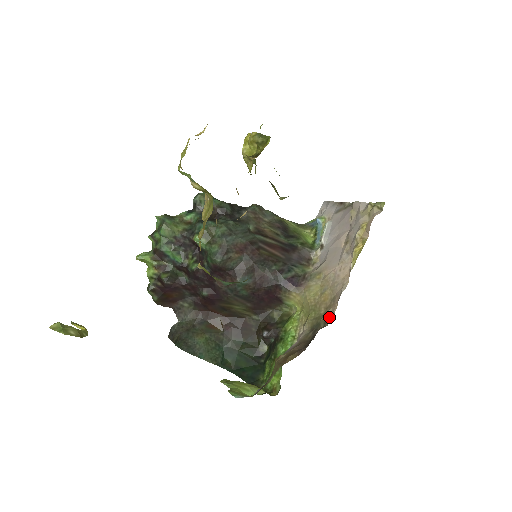
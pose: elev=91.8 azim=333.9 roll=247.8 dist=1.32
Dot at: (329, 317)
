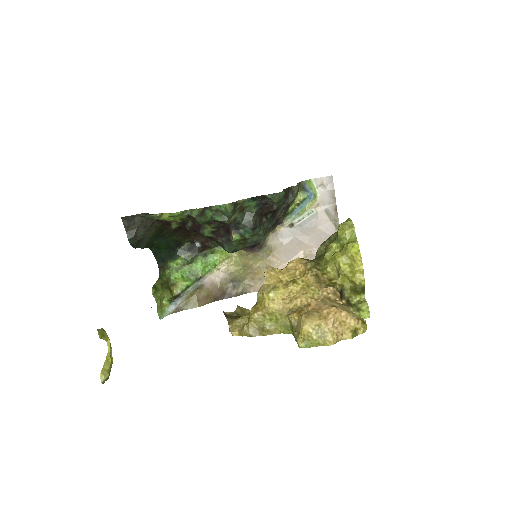
Dot at: (249, 290)
